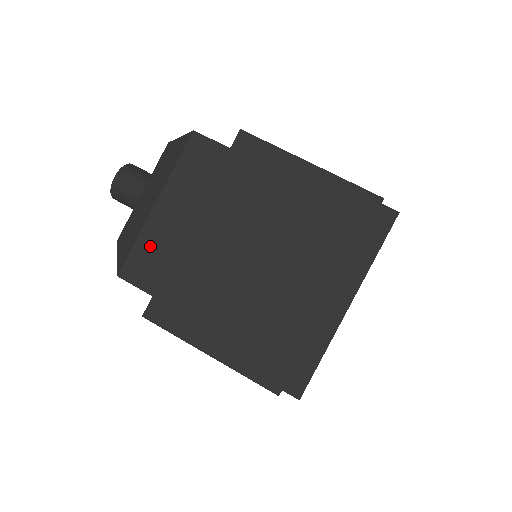
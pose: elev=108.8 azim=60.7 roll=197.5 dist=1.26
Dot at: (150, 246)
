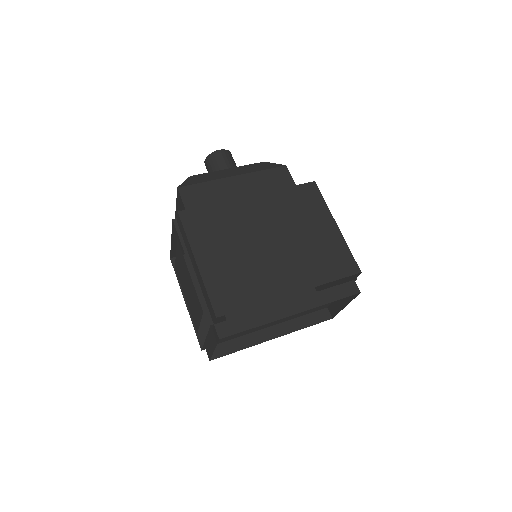
Dot at: (211, 191)
